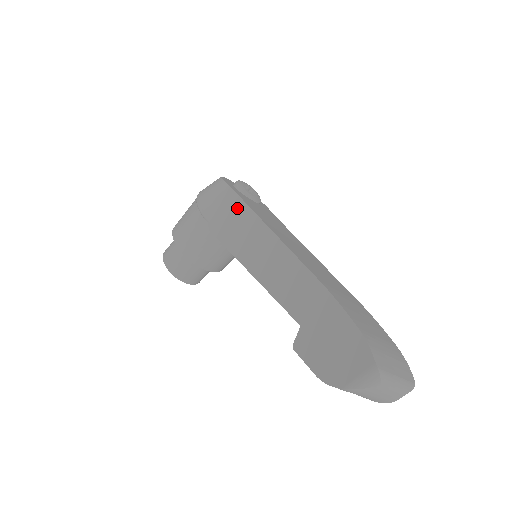
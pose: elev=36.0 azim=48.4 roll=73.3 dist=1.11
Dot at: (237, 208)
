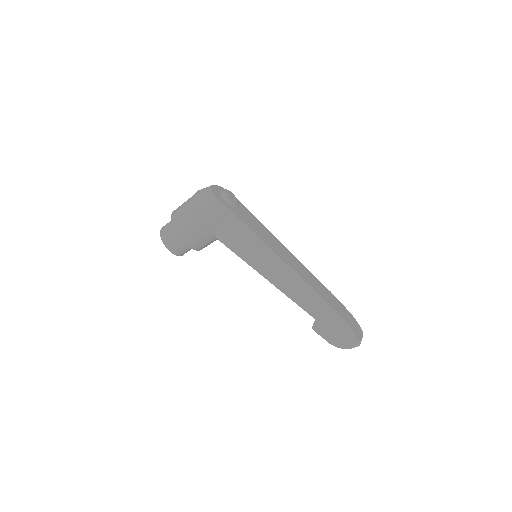
Dot at: (243, 231)
